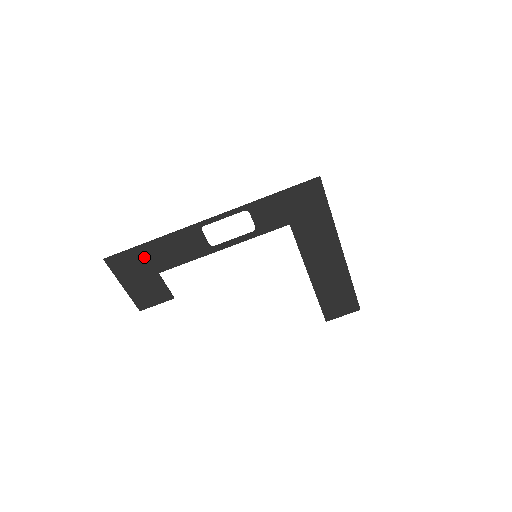
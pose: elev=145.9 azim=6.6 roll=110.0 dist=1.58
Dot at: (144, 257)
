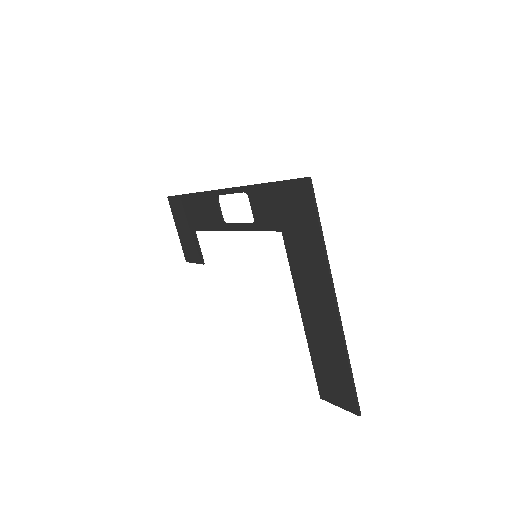
Dot at: (186, 208)
